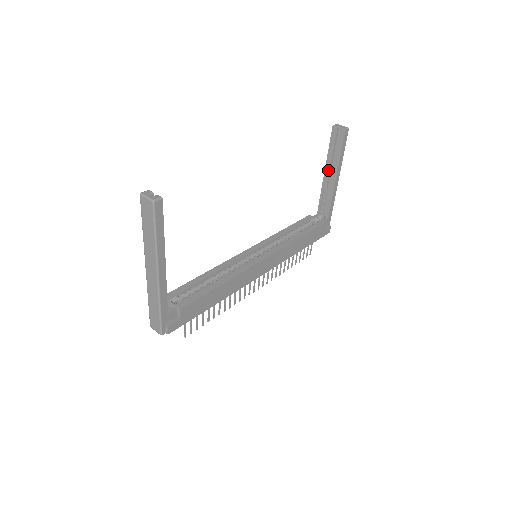
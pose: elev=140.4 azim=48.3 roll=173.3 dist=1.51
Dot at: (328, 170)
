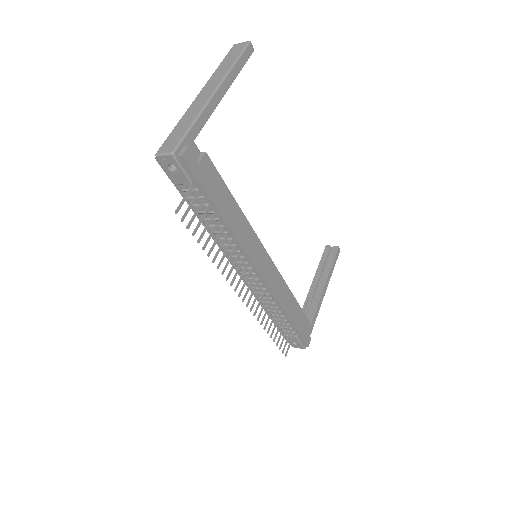
Dot at: (316, 281)
